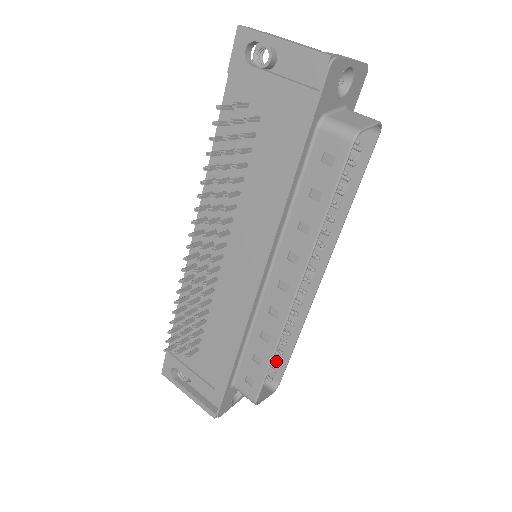
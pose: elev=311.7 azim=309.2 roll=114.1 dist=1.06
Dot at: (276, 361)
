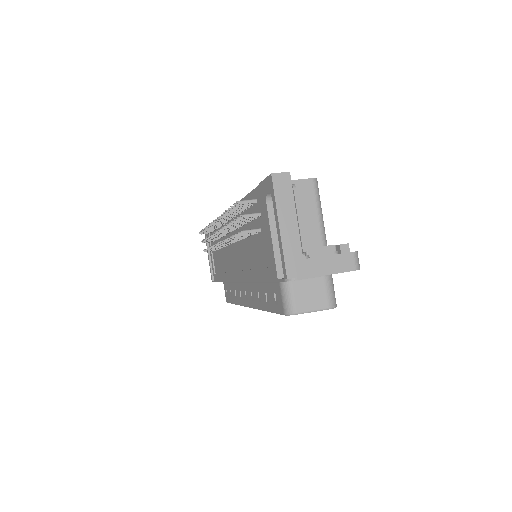
Dot at: occluded
